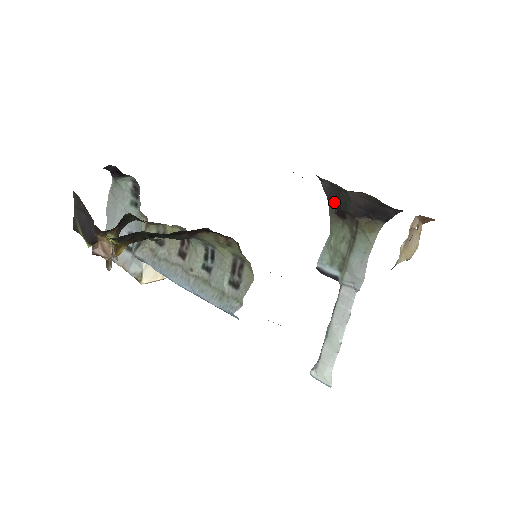
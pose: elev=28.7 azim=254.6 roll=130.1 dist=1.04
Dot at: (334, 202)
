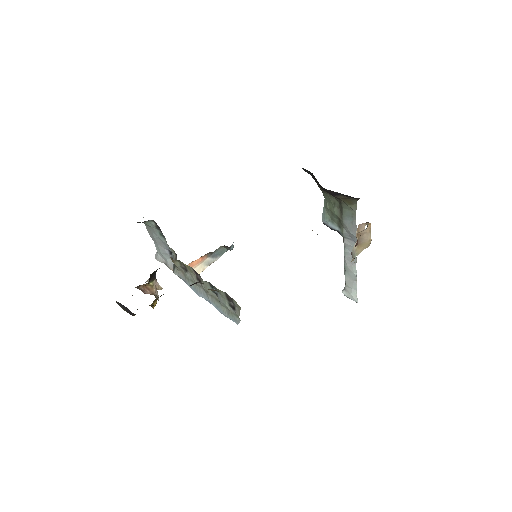
Dot at: (316, 181)
